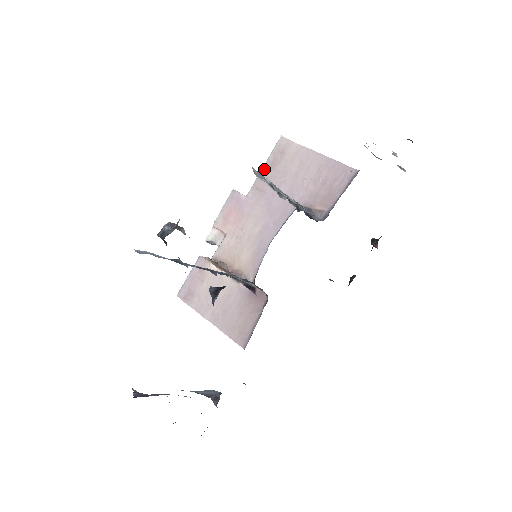
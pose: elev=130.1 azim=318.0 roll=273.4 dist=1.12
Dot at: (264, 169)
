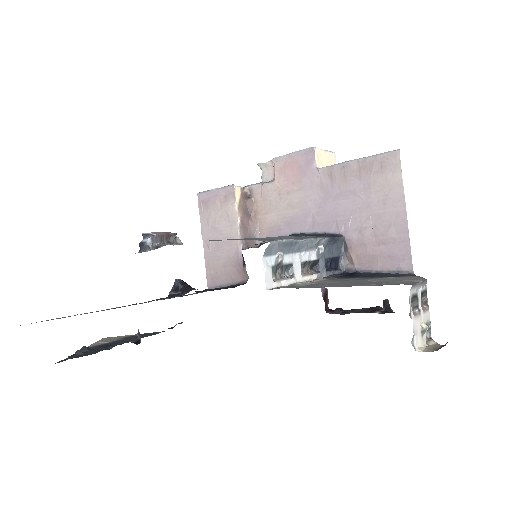
Dot at: (353, 163)
